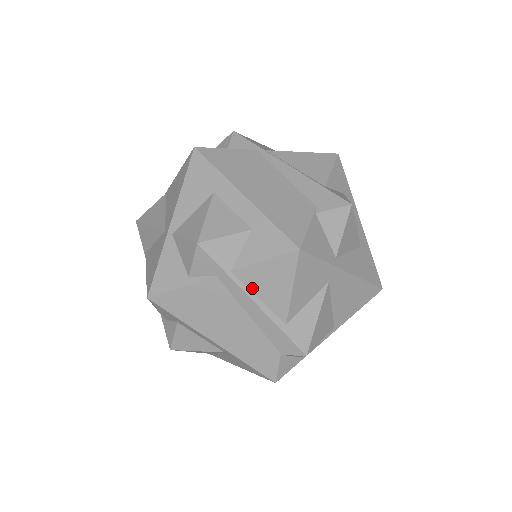
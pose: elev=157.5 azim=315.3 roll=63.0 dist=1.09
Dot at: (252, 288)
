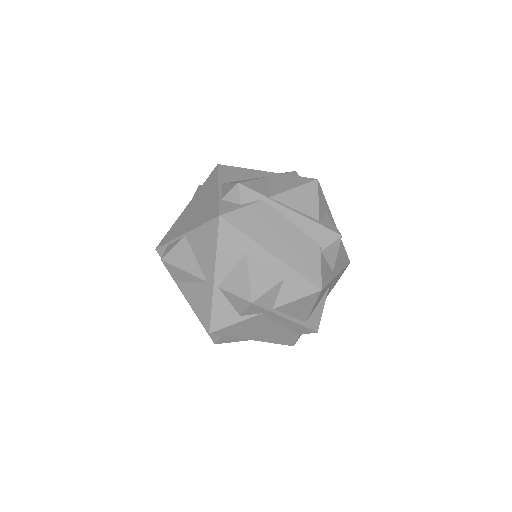
Dot at: (286, 313)
